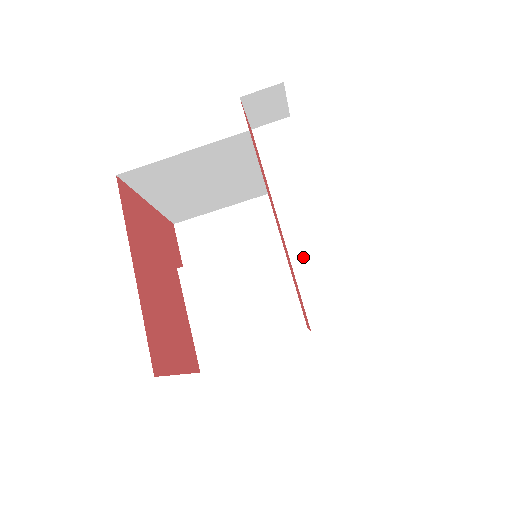
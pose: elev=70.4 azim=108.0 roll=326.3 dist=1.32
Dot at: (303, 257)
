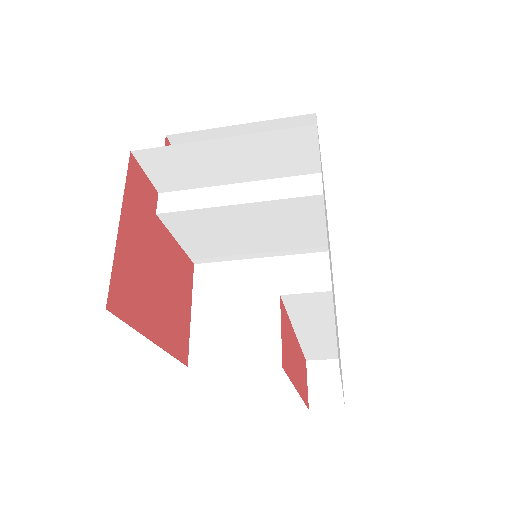
Dot at: (311, 345)
